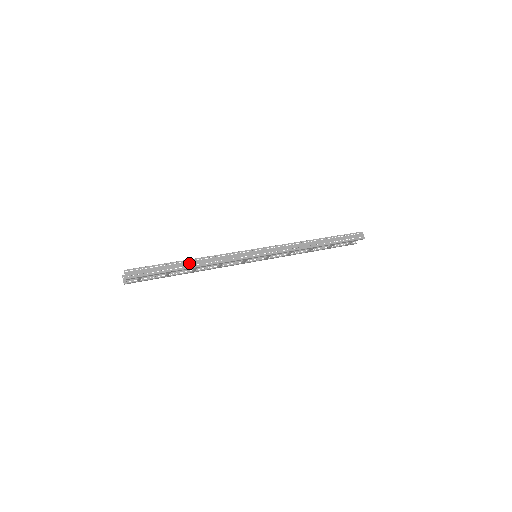
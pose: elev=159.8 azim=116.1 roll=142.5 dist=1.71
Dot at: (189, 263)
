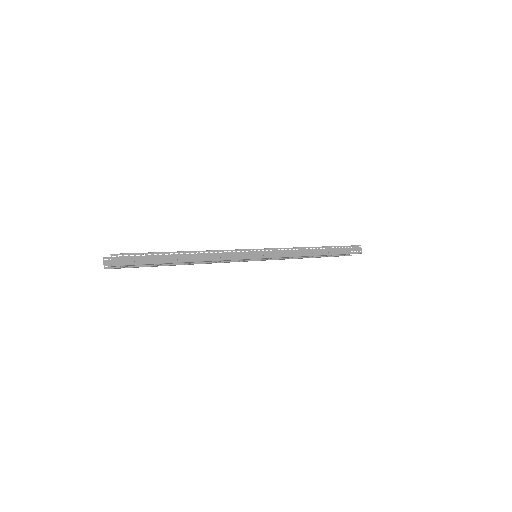
Dot at: (187, 256)
